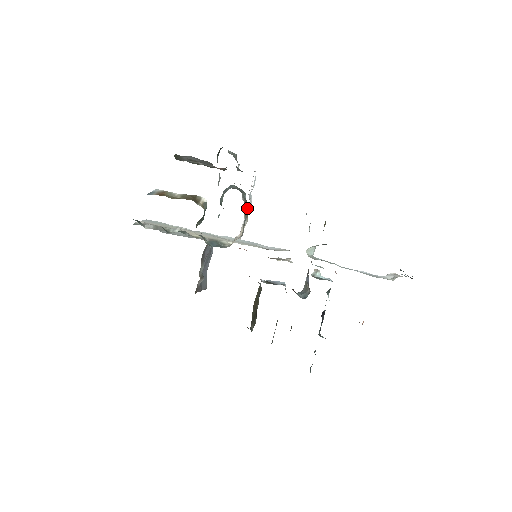
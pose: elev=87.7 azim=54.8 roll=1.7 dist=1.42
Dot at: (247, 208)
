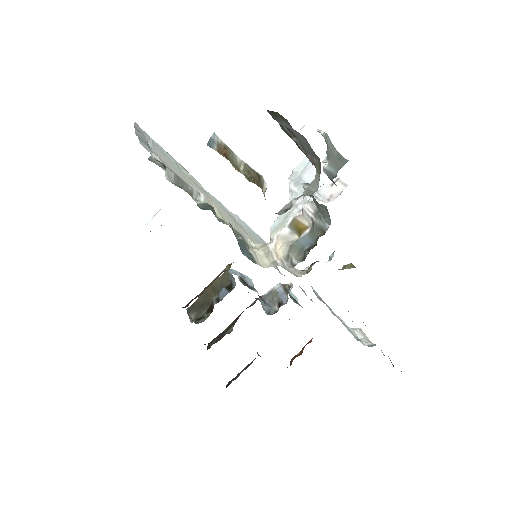
Dot at: (314, 234)
